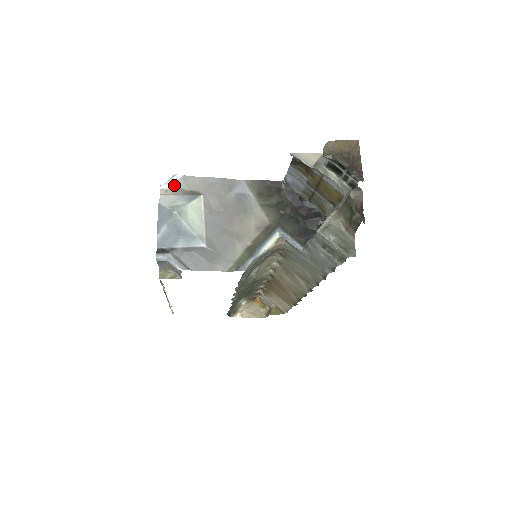
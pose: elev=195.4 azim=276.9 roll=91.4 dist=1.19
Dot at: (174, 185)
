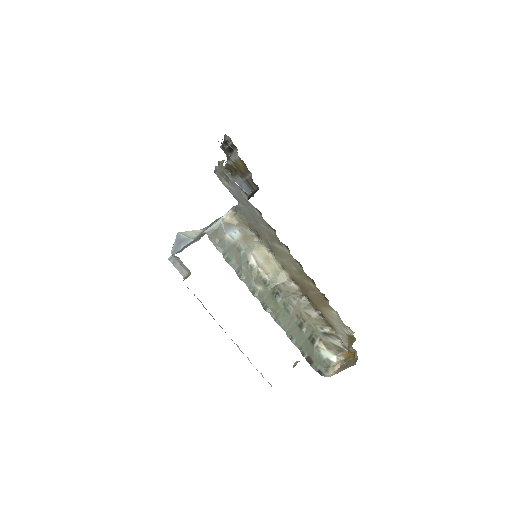
Dot at: occluded
